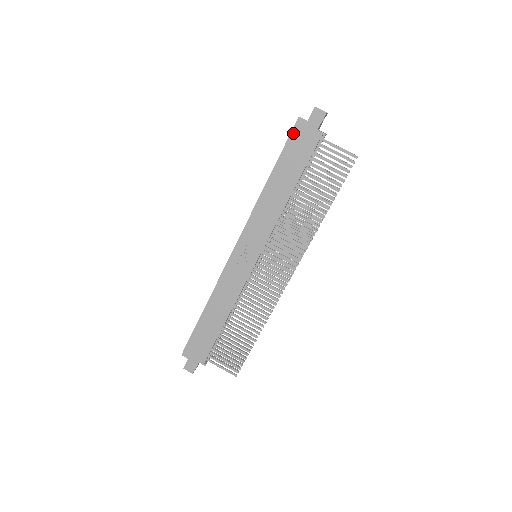
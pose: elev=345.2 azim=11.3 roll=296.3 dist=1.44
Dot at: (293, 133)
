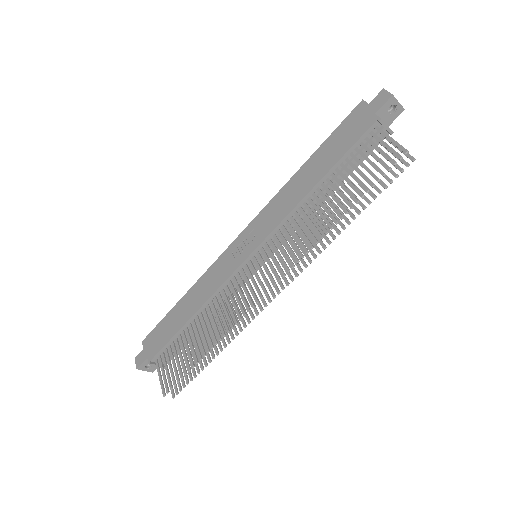
Dot at: (349, 117)
